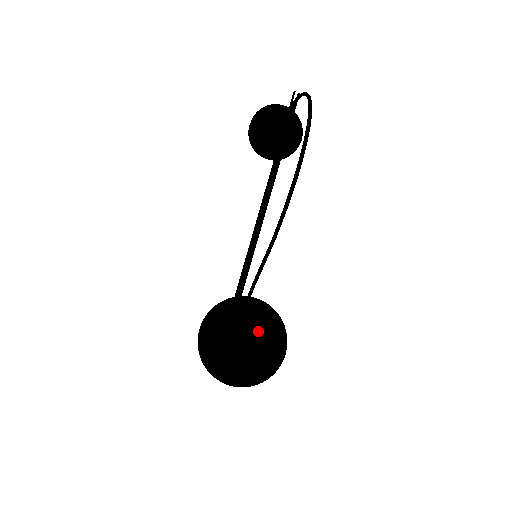
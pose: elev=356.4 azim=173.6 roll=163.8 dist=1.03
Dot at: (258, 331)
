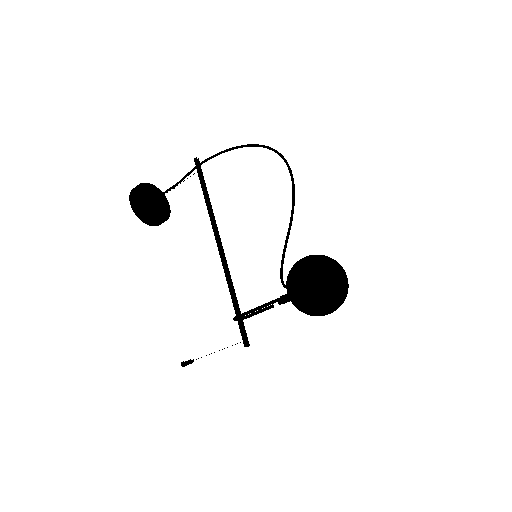
Dot at: (337, 262)
